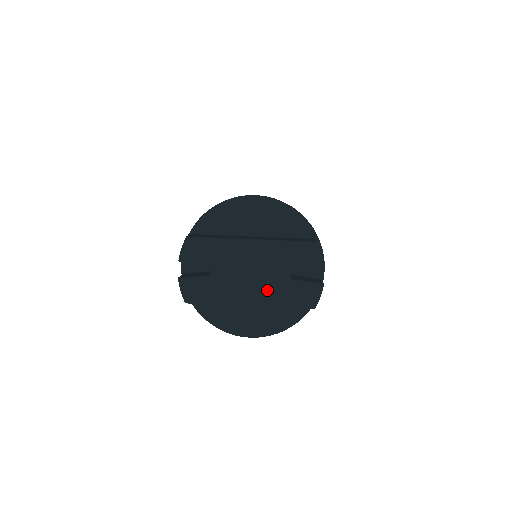
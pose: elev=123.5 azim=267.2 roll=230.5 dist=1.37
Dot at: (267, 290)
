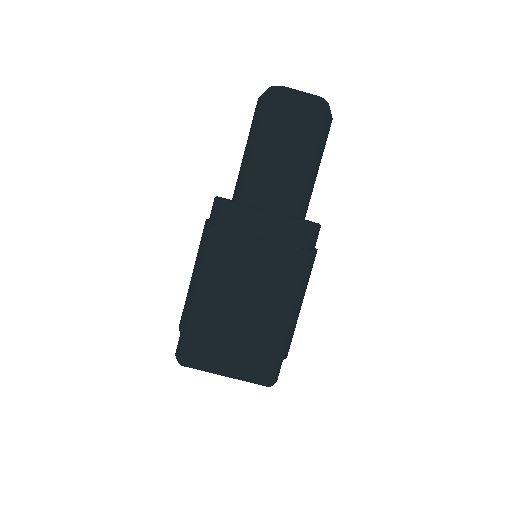
Dot at: occluded
